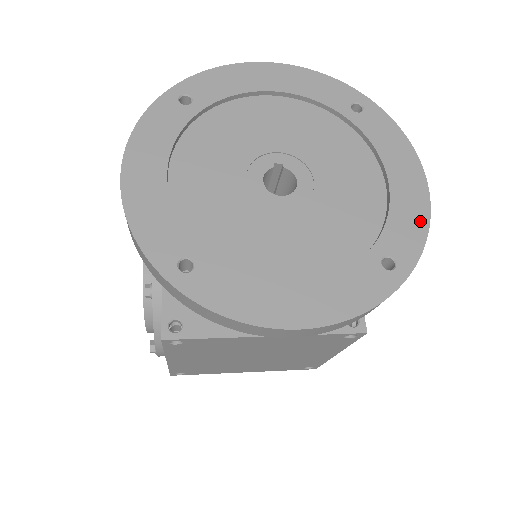
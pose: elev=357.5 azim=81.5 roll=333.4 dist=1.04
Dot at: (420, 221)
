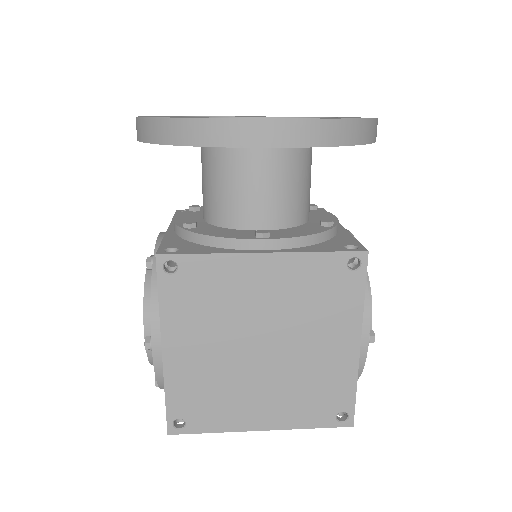
Dot at: occluded
